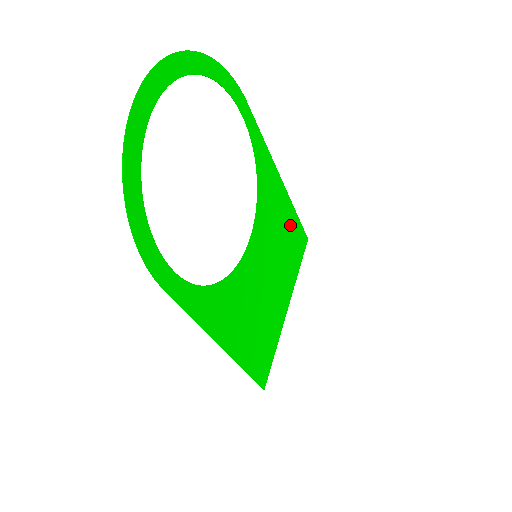
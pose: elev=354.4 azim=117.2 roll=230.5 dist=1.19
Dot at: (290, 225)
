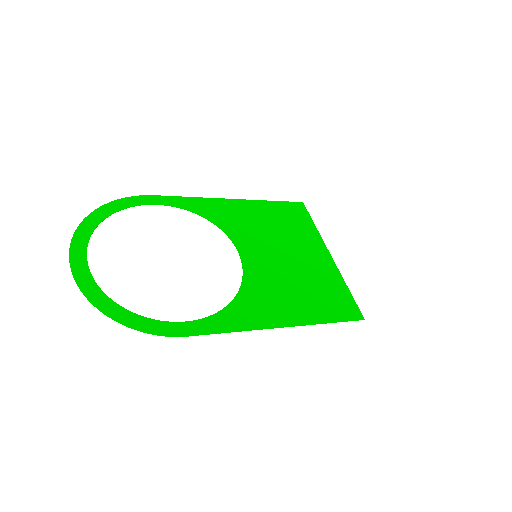
Dot at: (272, 212)
